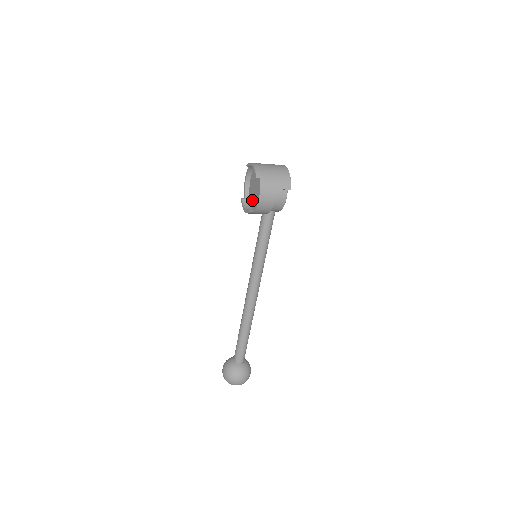
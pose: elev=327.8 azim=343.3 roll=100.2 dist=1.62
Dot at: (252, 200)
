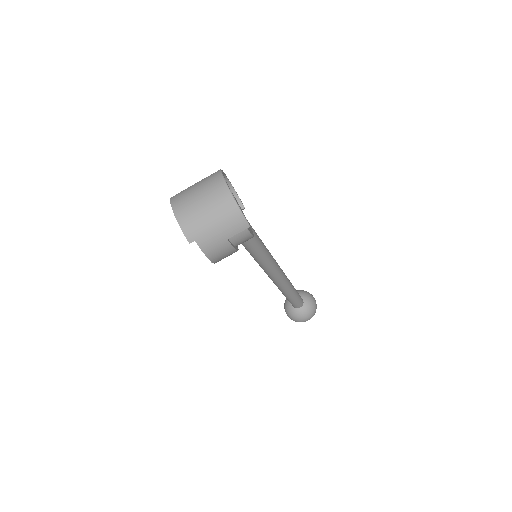
Dot at: occluded
